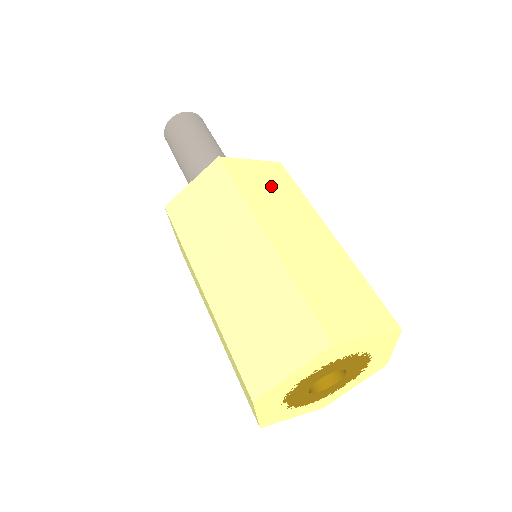
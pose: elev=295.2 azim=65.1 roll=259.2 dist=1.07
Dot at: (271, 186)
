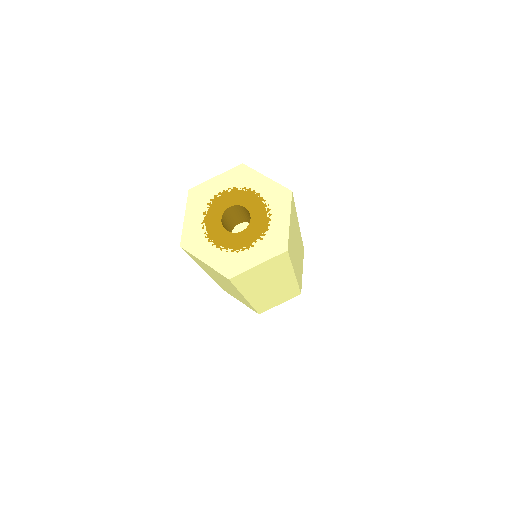
Dot at: occluded
